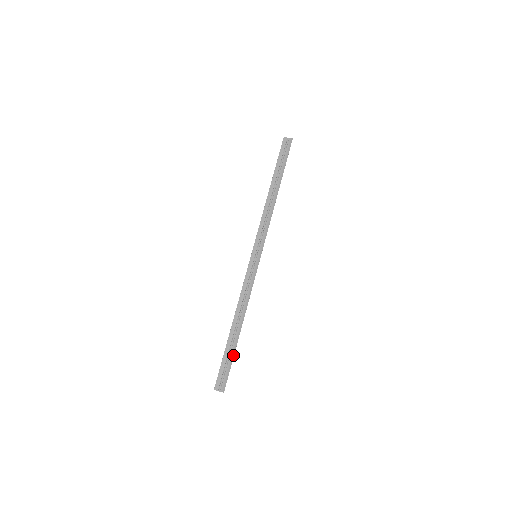
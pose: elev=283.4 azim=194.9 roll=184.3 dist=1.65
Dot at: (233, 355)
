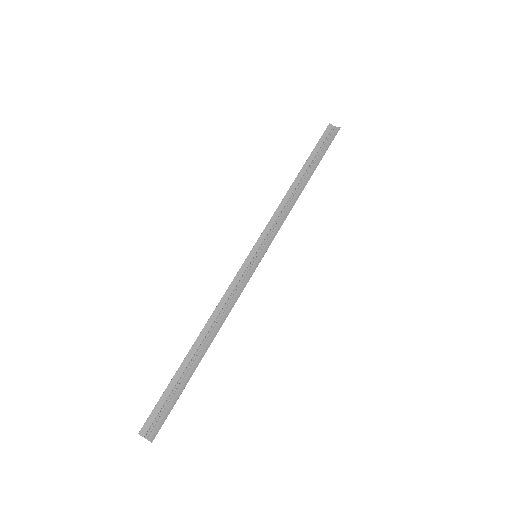
Dot at: (184, 387)
